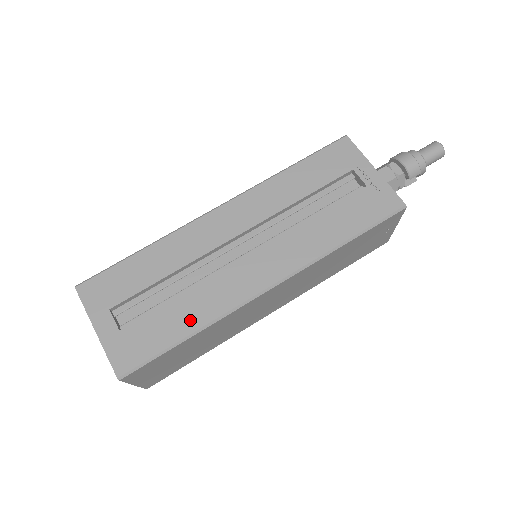
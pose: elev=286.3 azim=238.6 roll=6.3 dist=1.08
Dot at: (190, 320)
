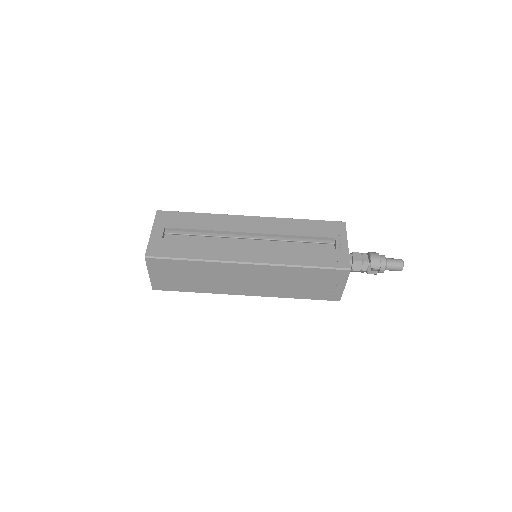
Dot at: (198, 253)
